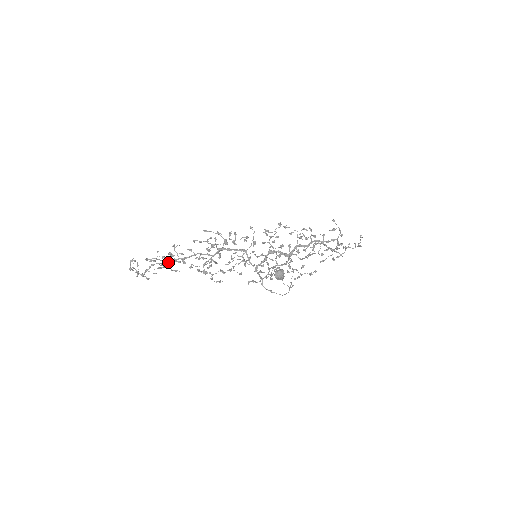
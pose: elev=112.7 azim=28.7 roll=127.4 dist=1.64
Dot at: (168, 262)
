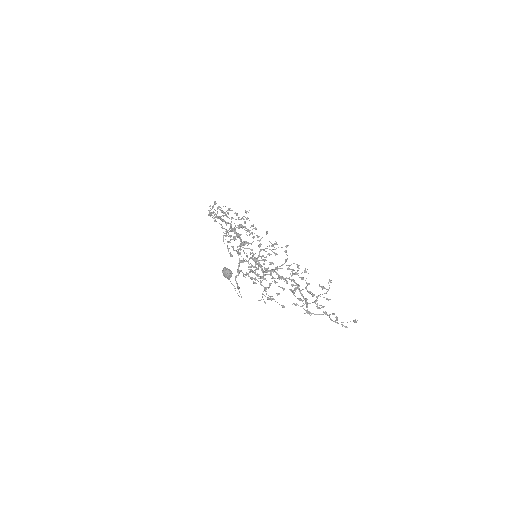
Dot at: occluded
